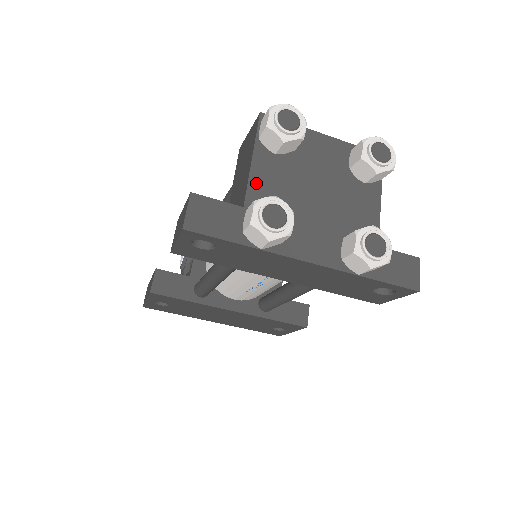
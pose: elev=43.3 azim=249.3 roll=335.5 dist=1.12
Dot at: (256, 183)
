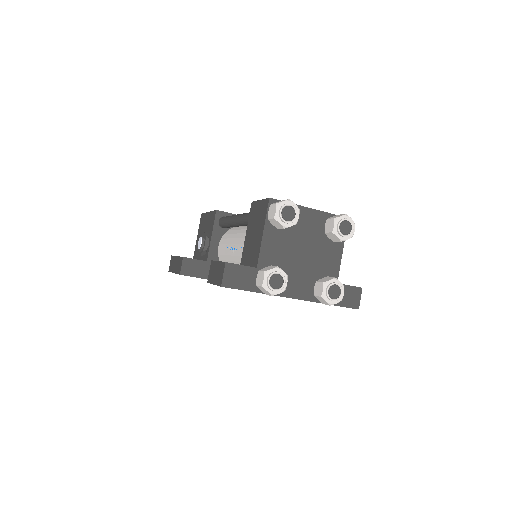
Dot at: (265, 250)
